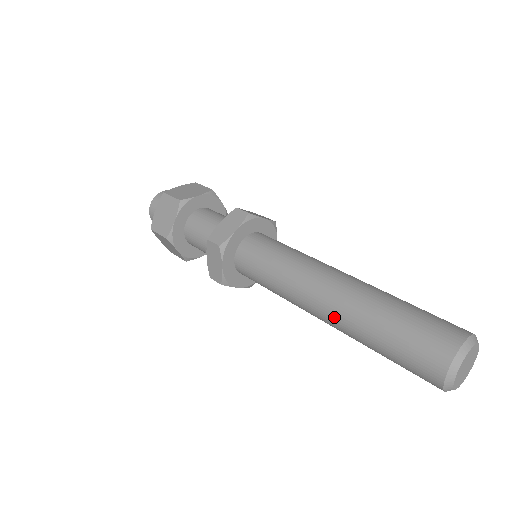
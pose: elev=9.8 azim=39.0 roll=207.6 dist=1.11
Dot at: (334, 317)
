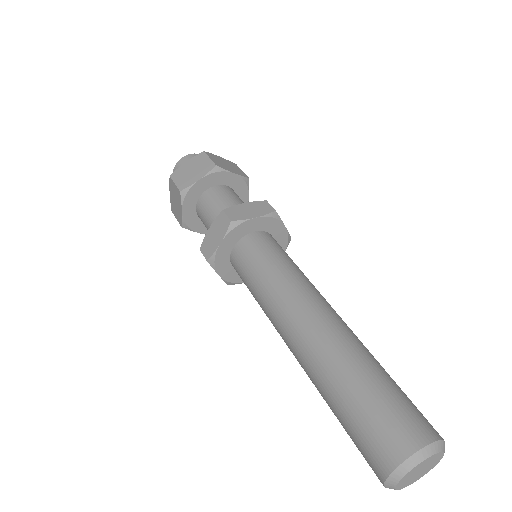
Dot at: (307, 348)
